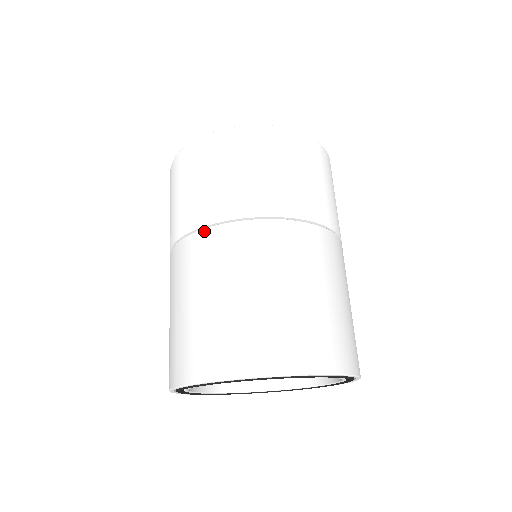
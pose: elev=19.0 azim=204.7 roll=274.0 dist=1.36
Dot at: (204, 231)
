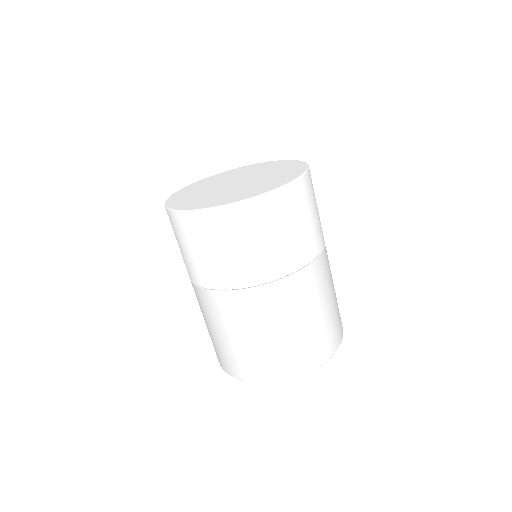
Dot at: (215, 293)
